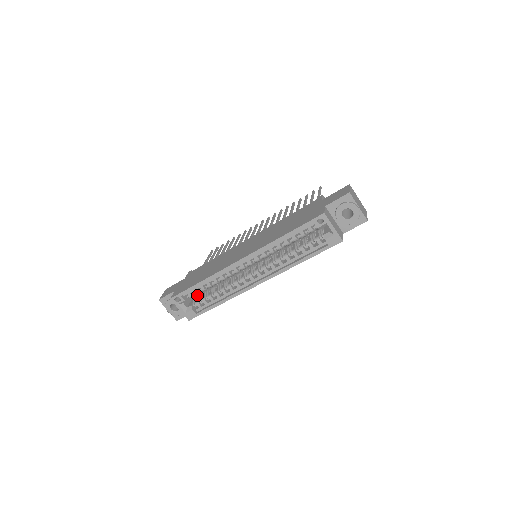
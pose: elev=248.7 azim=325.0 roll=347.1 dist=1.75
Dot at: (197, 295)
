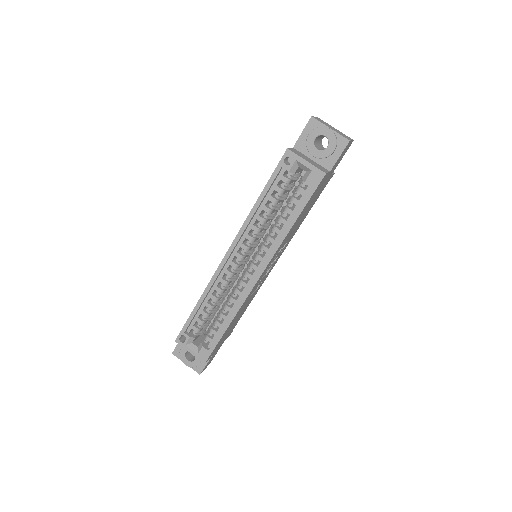
Dot at: occluded
